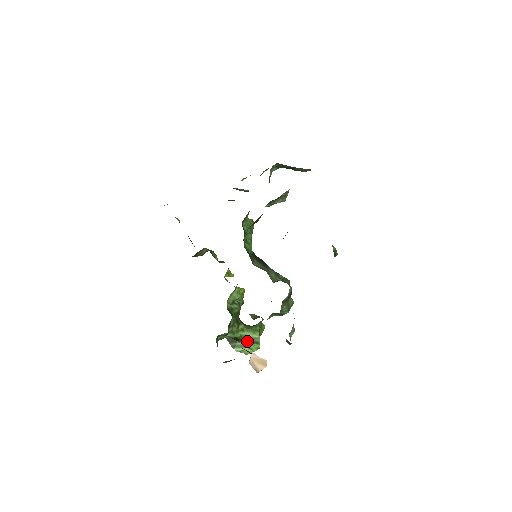
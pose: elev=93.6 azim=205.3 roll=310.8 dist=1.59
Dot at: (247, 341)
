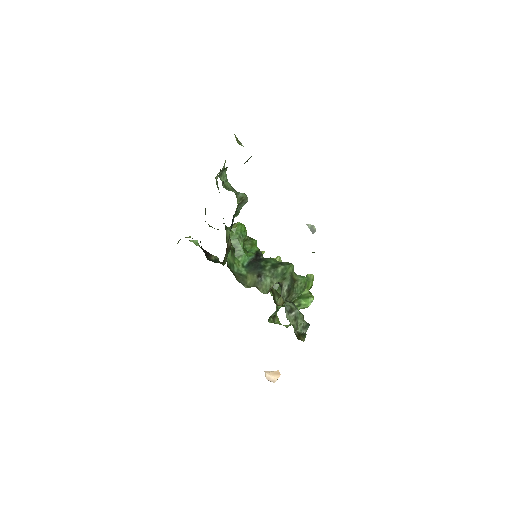
Dot at: (301, 299)
